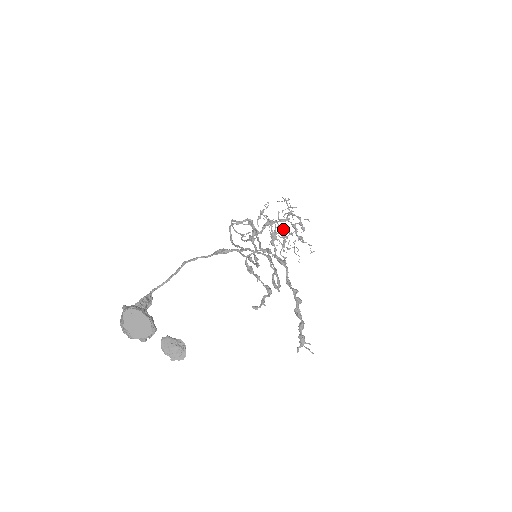
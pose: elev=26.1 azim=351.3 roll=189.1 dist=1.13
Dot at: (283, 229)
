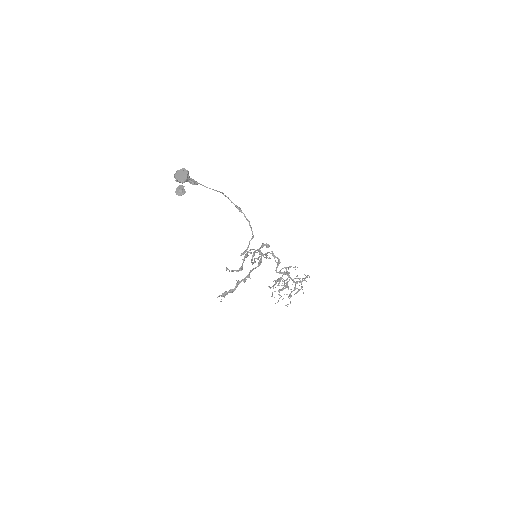
Dot at: occluded
